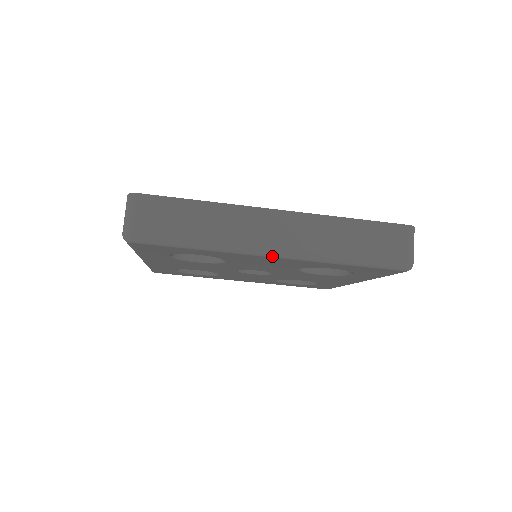
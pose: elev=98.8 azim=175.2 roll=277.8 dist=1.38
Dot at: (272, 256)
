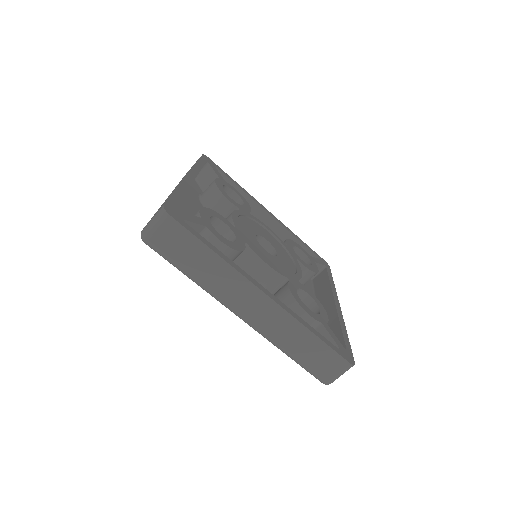
Dot at: (238, 316)
